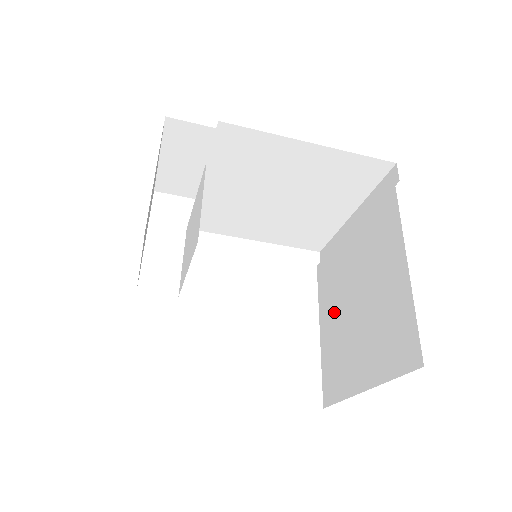
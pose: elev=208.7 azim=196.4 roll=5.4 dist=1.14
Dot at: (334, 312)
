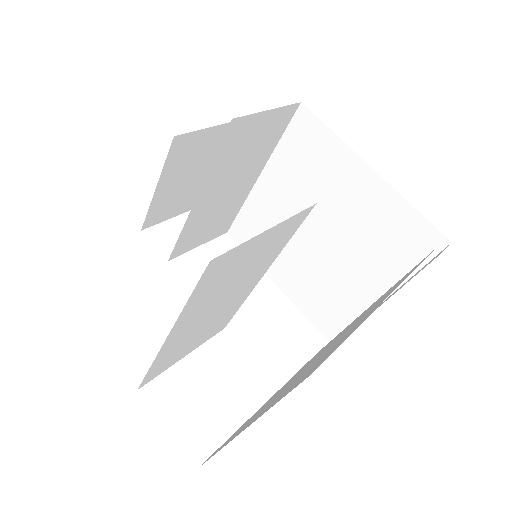
Dot at: occluded
